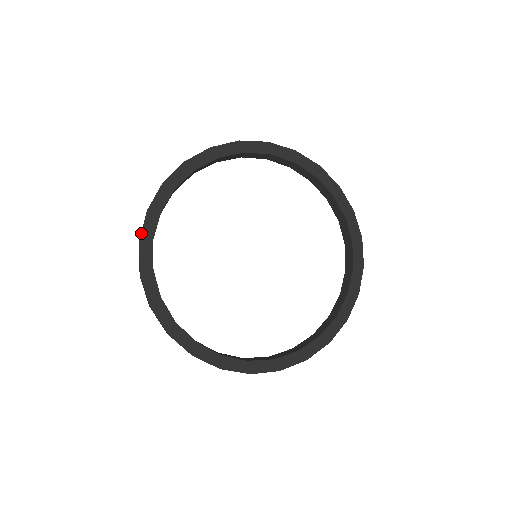
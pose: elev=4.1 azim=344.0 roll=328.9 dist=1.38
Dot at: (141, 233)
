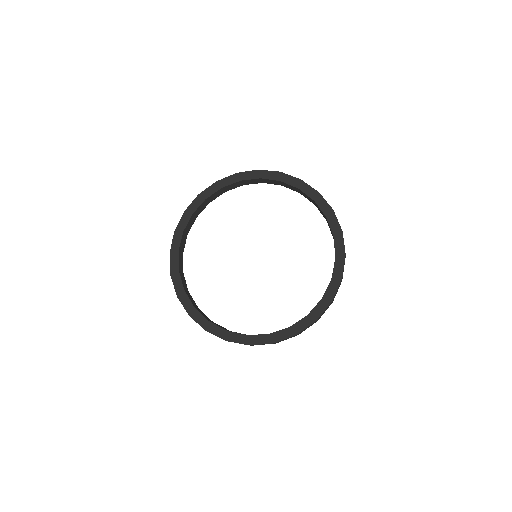
Dot at: (170, 269)
